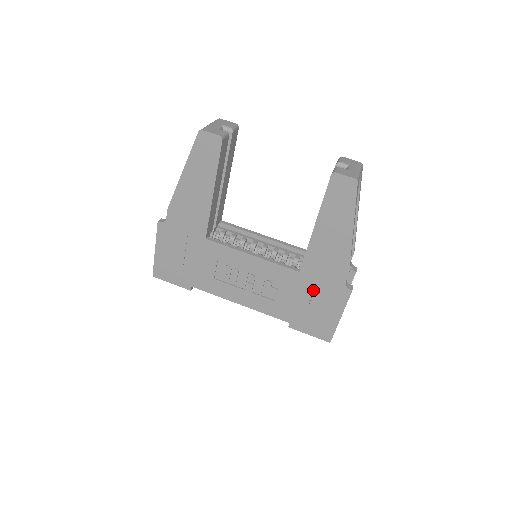
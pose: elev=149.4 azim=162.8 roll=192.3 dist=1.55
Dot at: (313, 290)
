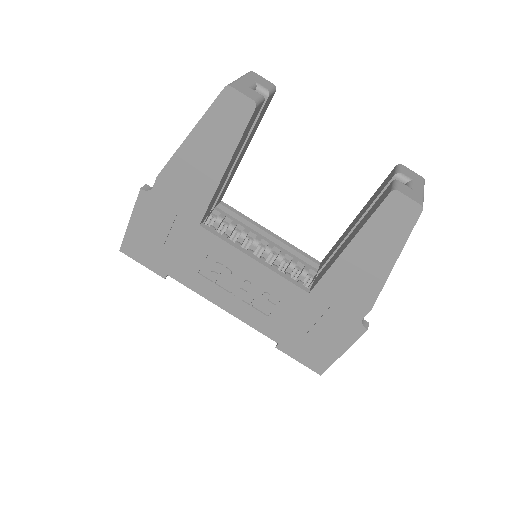
Dot at: (319, 317)
